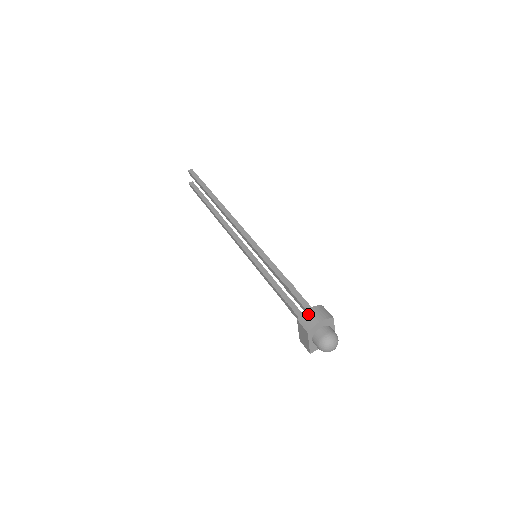
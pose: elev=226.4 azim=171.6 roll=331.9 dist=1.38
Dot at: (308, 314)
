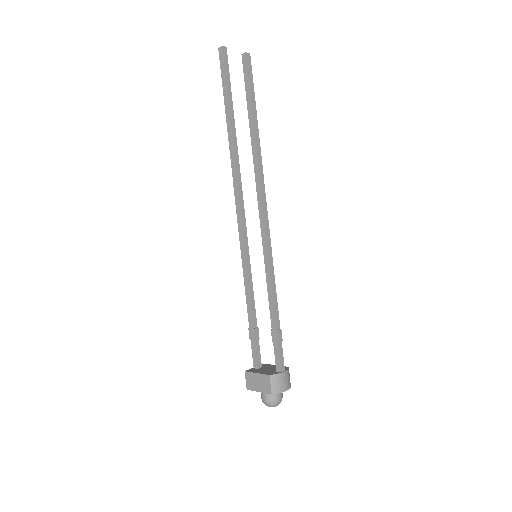
Dot at: (281, 378)
